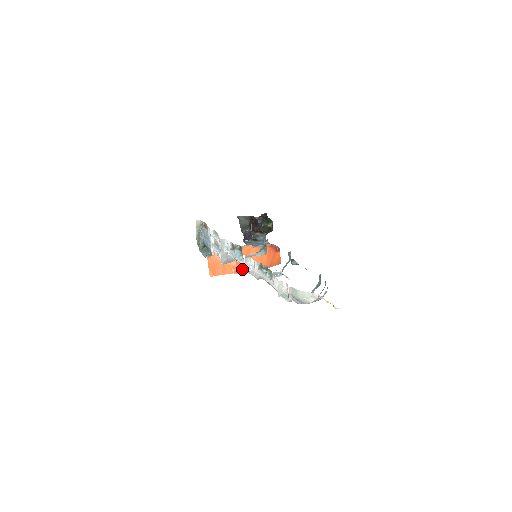
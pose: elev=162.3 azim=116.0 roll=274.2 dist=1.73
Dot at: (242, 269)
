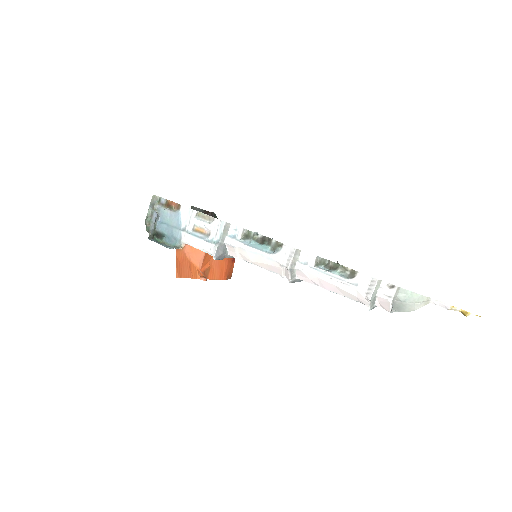
Dot at: (205, 275)
